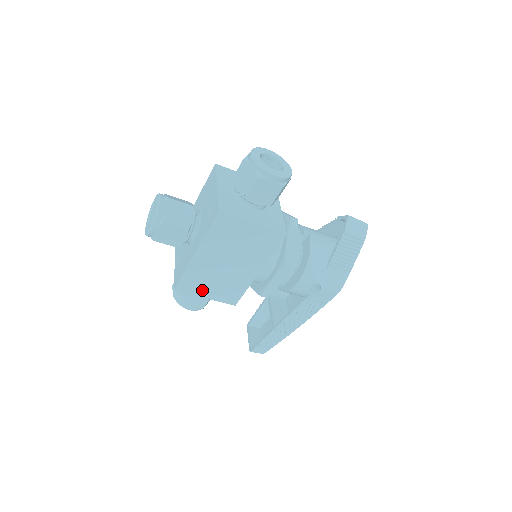
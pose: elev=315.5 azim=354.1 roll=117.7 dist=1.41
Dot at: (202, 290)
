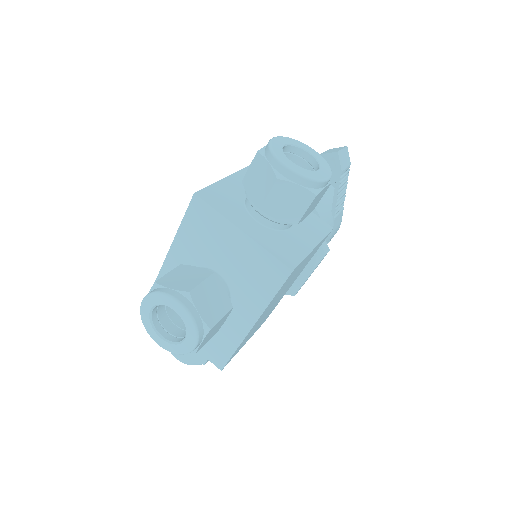
Dot at: (245, 342)
